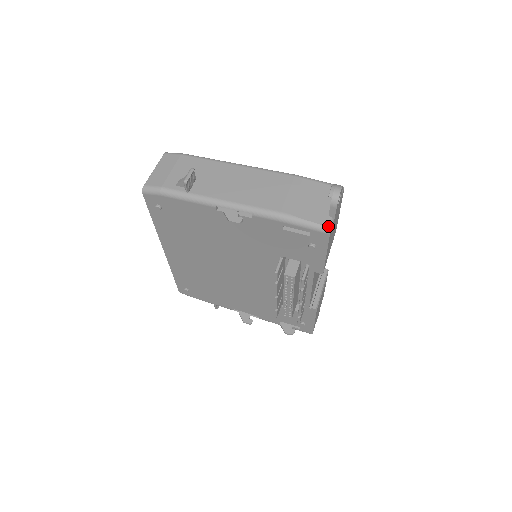
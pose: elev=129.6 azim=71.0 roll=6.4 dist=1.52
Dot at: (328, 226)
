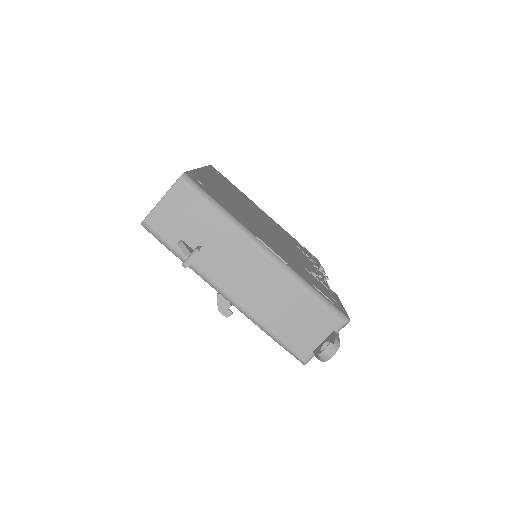
Dot at: (306, 362)
